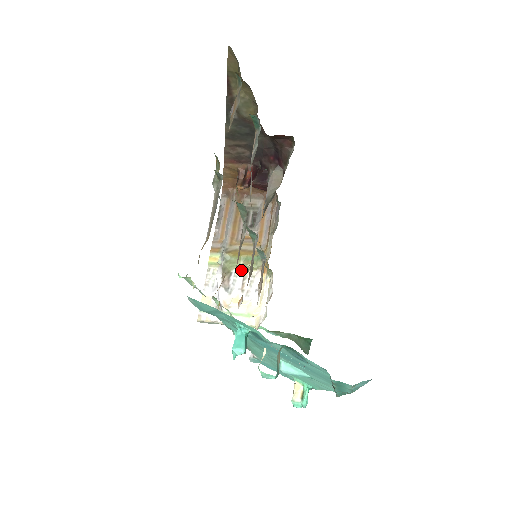
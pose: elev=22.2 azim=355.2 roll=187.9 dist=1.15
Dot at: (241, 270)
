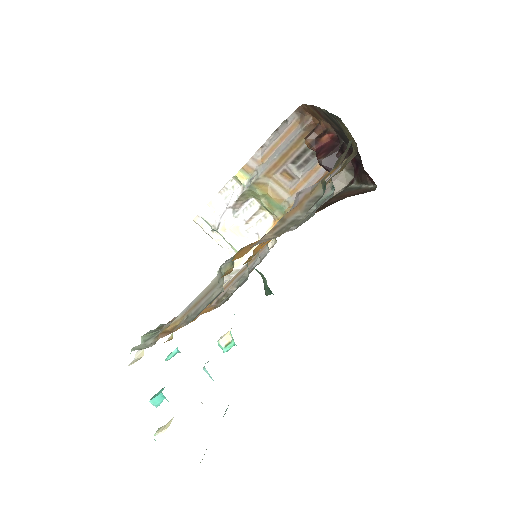
Dot at: (258, 204)
